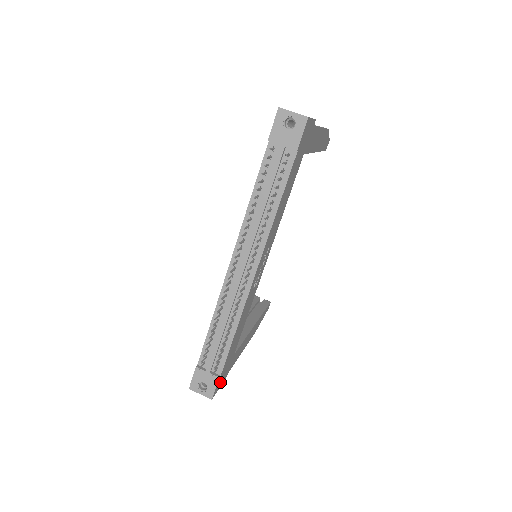
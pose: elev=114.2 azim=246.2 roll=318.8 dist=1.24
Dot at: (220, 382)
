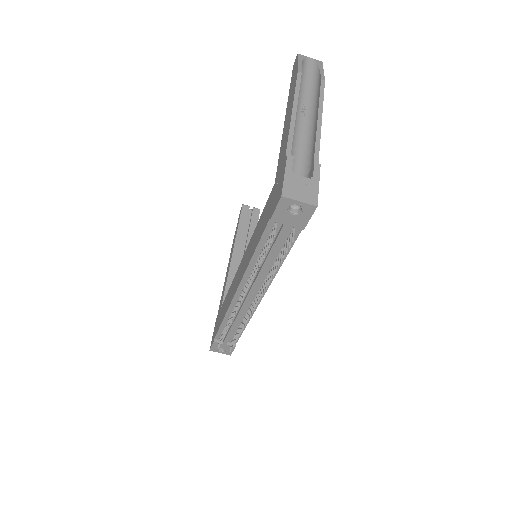
Dot at: occluded
